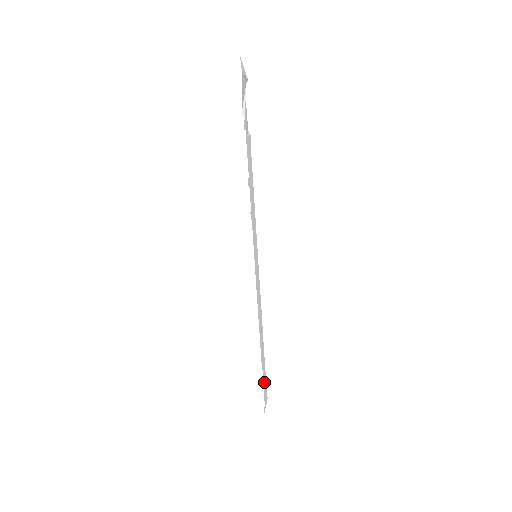
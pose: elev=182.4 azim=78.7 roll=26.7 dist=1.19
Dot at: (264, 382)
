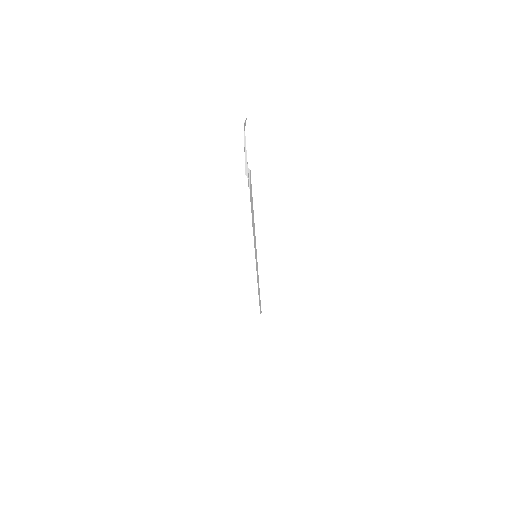
Dot at: (260, 312)
